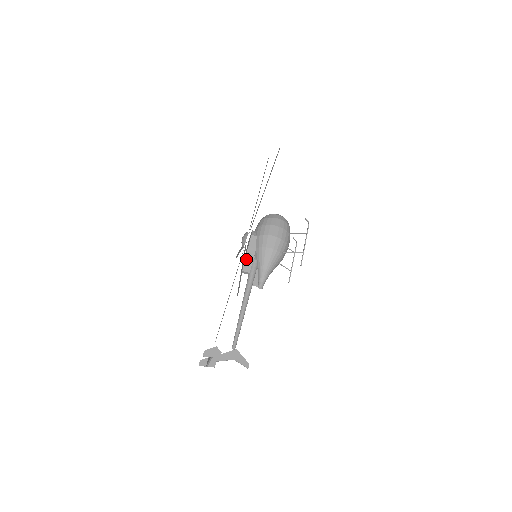
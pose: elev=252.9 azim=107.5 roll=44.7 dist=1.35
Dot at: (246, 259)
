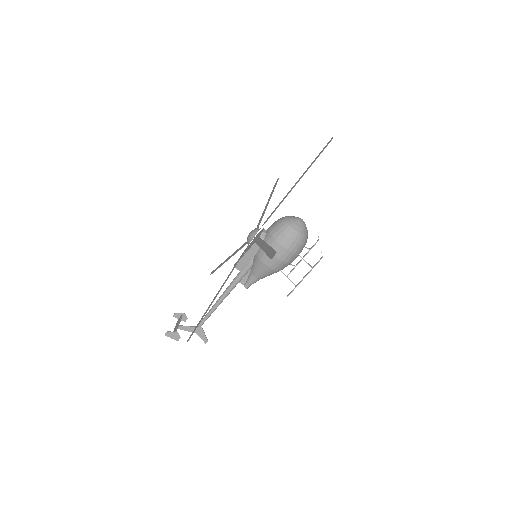
Dot at: (242, 259)
